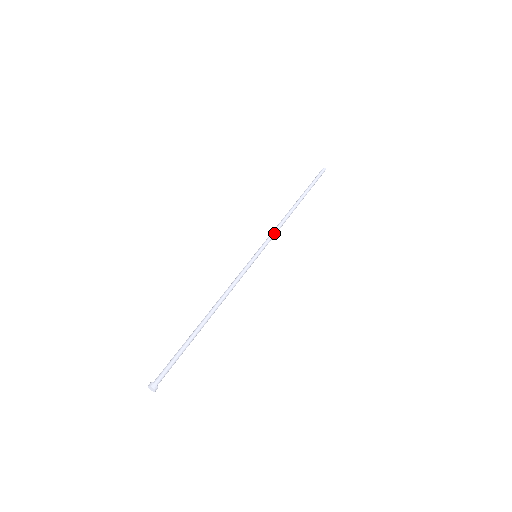
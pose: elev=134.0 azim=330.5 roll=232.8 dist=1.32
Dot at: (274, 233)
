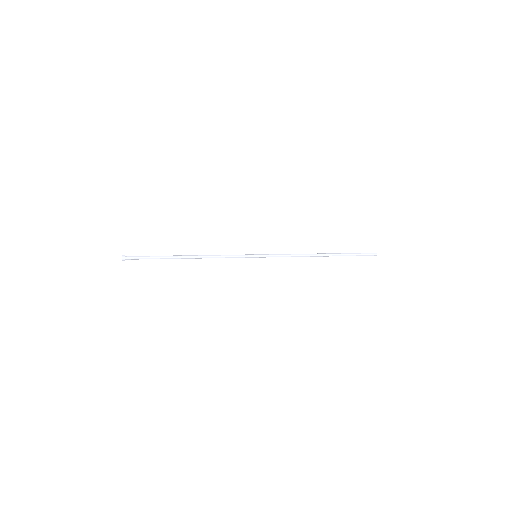
Dot at: (284, 254)
